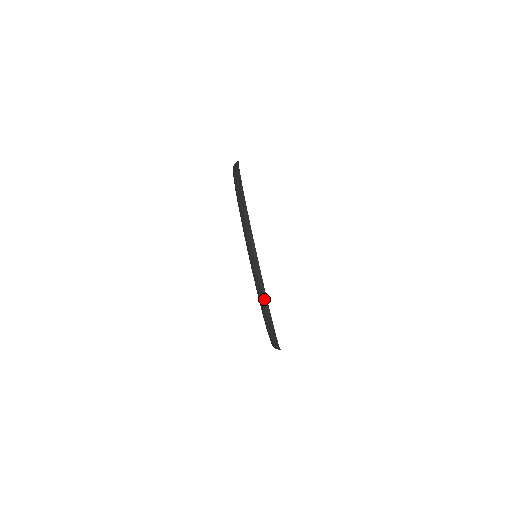
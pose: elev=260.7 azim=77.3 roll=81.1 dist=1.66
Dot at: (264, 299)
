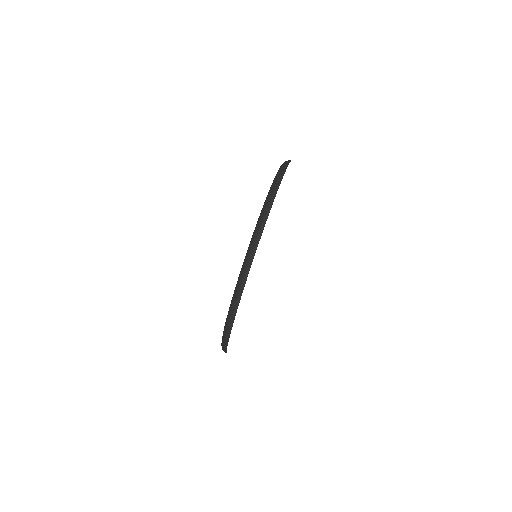
Dot at: (238, 296)
